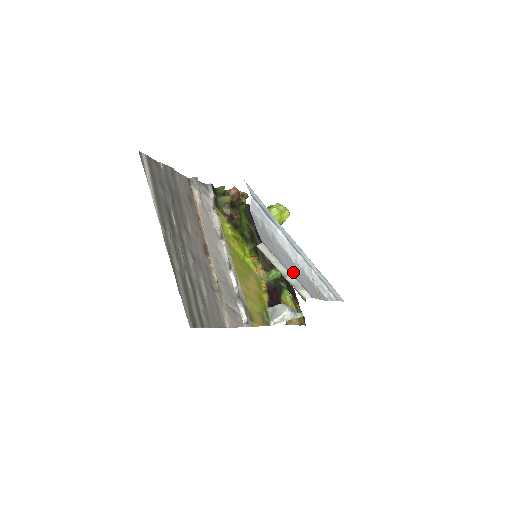
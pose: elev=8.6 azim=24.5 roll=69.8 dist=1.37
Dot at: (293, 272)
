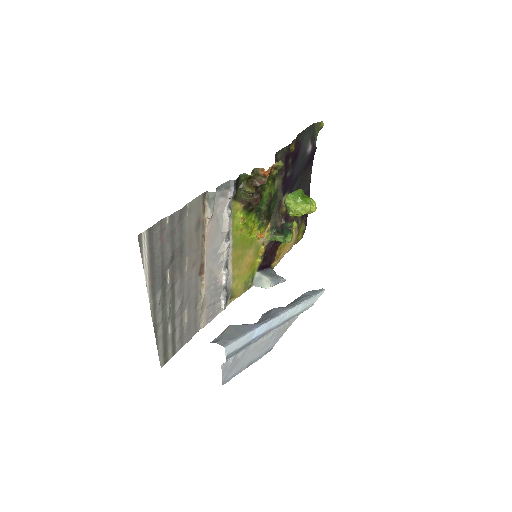
Dot at: (257, 354)
